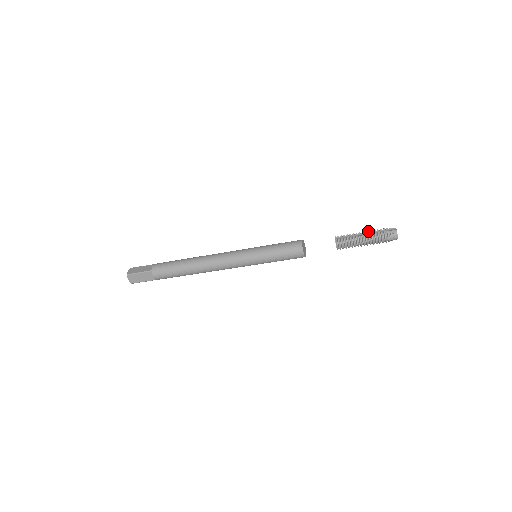
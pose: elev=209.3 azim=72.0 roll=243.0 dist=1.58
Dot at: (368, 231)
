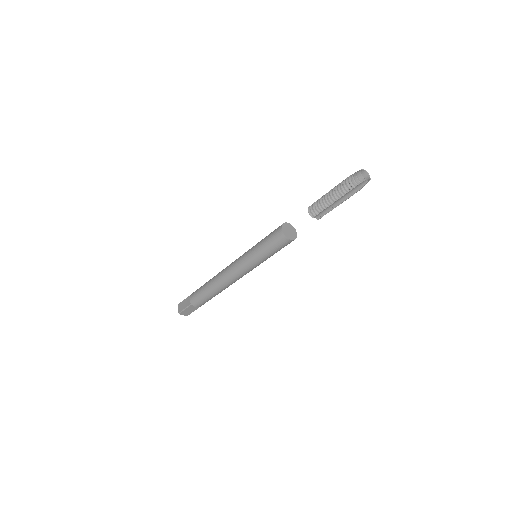
Dot at: occluded
